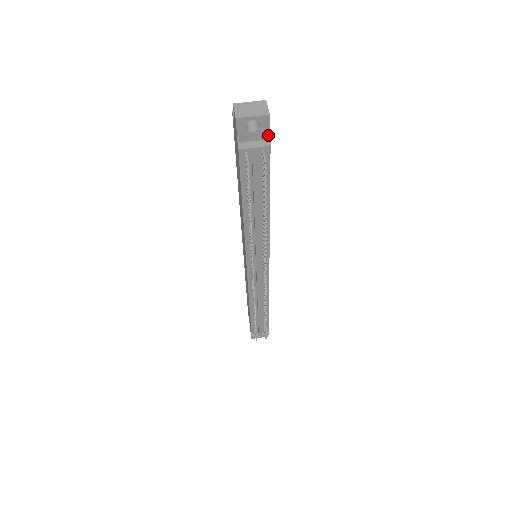
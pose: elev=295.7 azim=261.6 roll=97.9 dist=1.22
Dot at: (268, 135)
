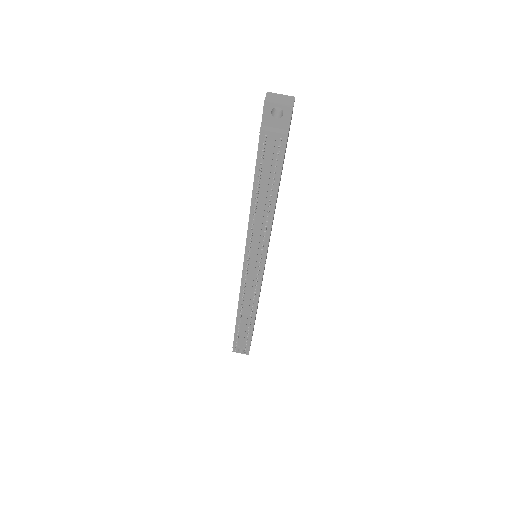
Dot at: (288, 126)
